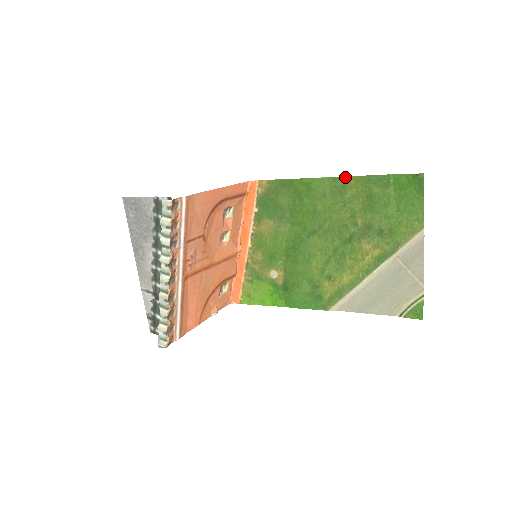
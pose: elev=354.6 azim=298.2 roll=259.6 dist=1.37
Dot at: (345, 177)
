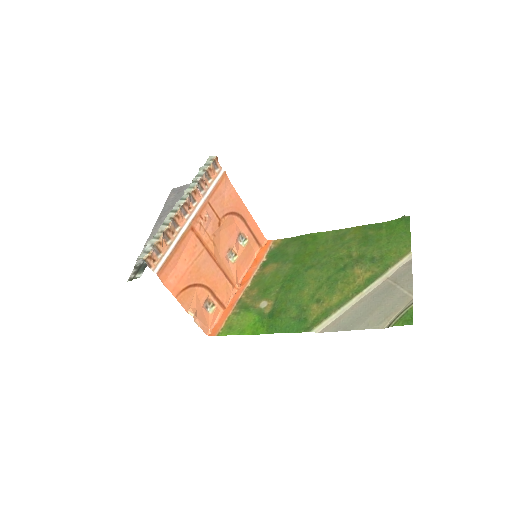
Dot at: (346, 229)
